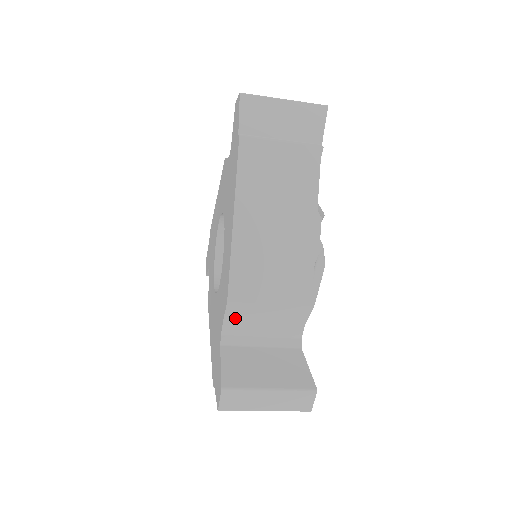
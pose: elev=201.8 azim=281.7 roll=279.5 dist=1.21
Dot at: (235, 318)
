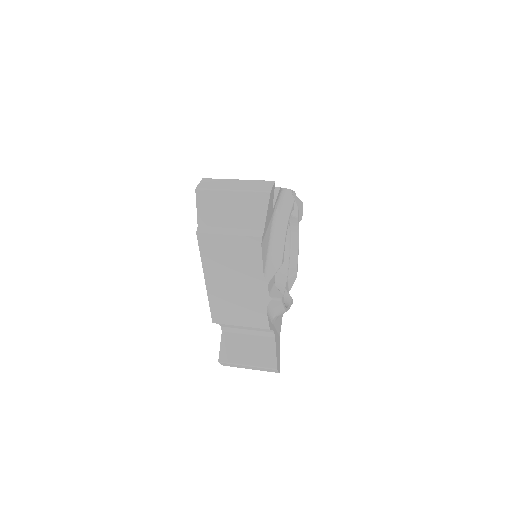
Dot at: (224, 324)
